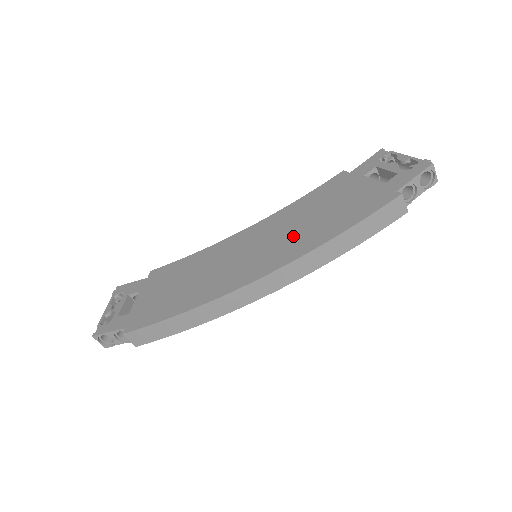
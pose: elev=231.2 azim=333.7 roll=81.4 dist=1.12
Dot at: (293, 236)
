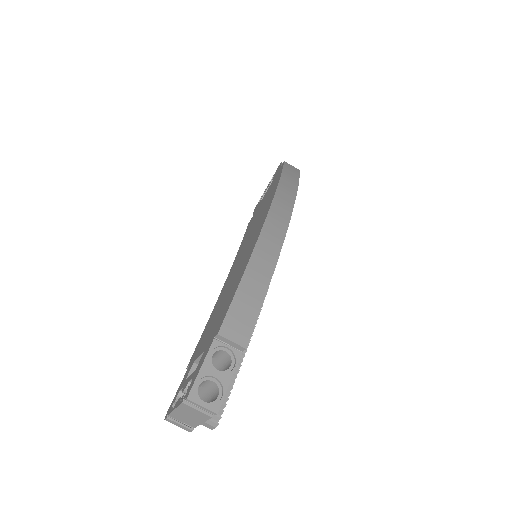
Dot at: (261, 213)
